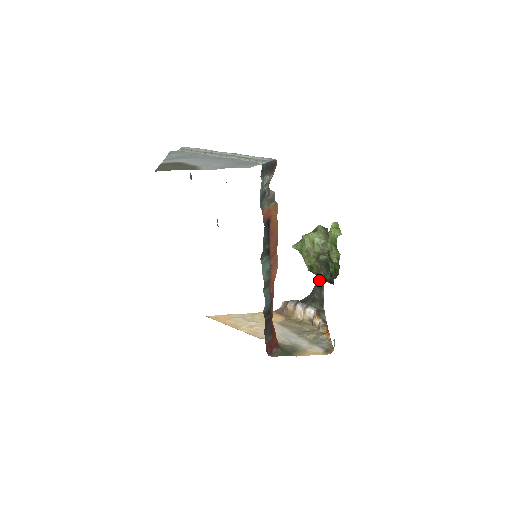
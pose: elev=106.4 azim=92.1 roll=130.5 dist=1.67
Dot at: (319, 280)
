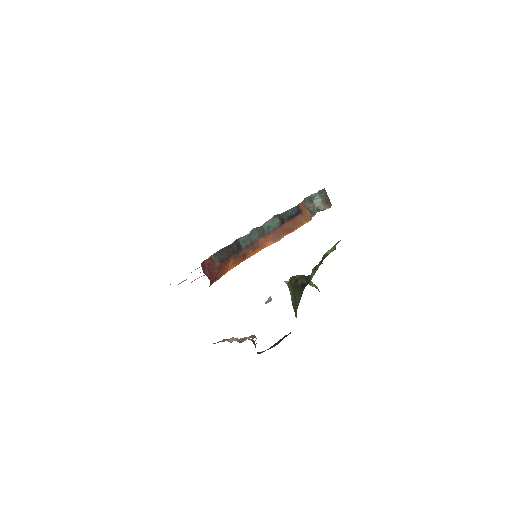
Dot at: (273, 346)
